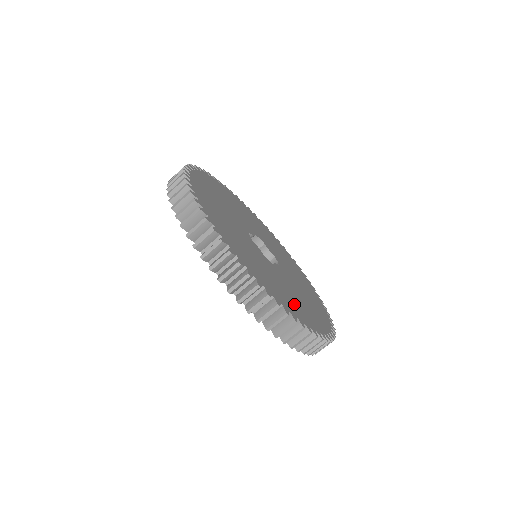
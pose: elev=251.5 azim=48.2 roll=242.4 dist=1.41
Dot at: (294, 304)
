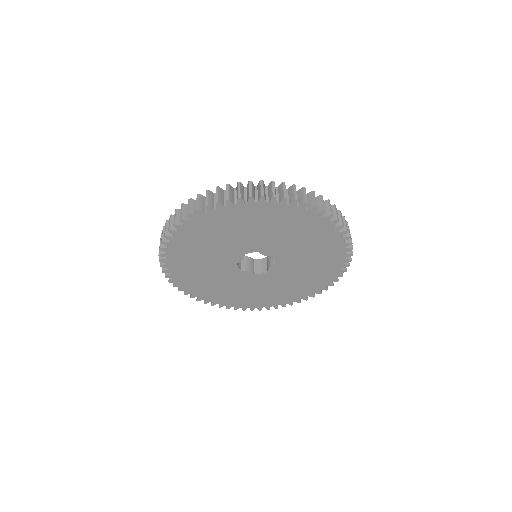
Dot at: occluded
